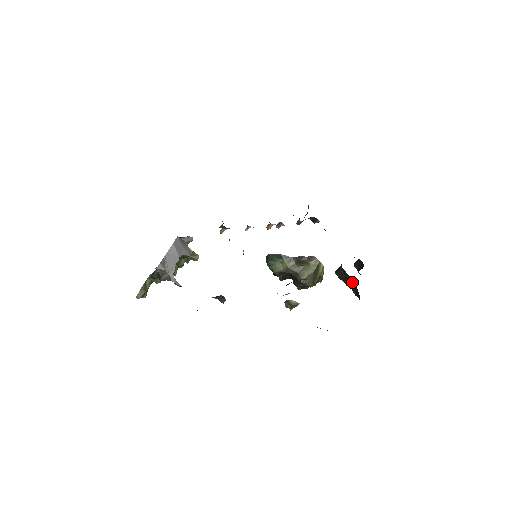
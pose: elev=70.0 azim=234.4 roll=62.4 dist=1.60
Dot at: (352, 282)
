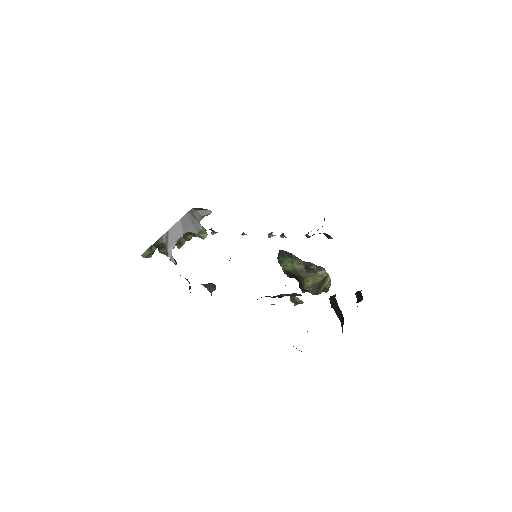
Dot at: (341, 315)
